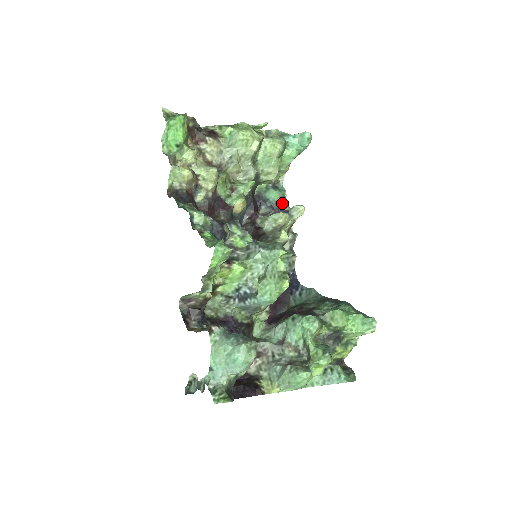
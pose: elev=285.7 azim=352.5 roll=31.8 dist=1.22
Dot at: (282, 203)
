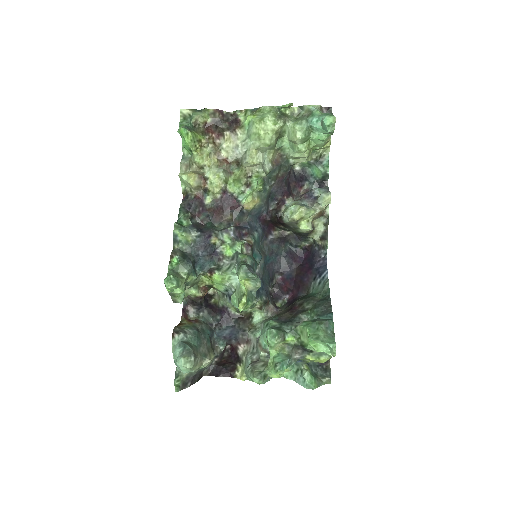
Dot at: (326, 179)
